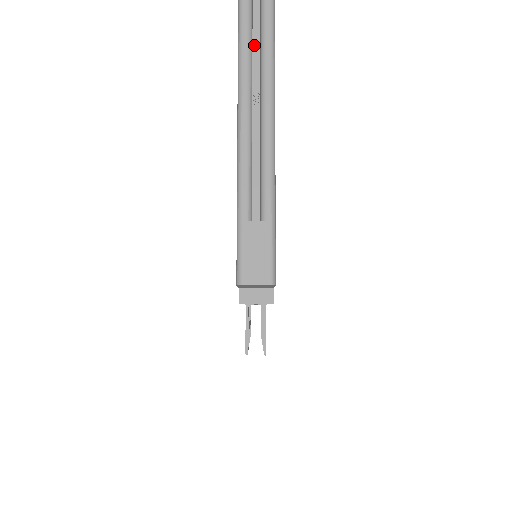
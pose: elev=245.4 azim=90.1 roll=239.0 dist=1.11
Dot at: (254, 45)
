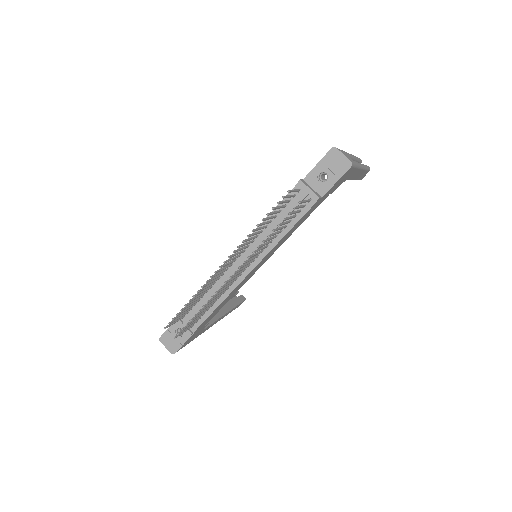
Dot at: occluded
